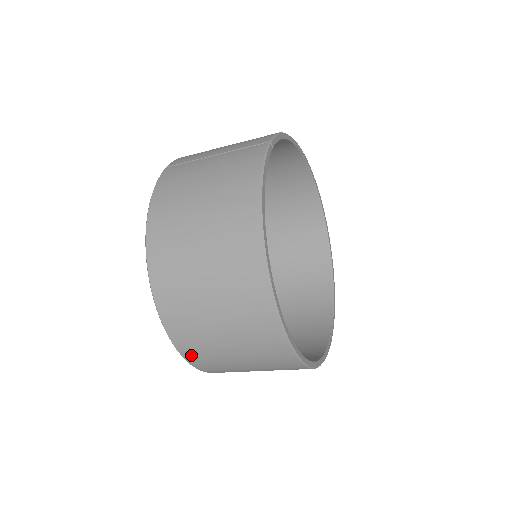
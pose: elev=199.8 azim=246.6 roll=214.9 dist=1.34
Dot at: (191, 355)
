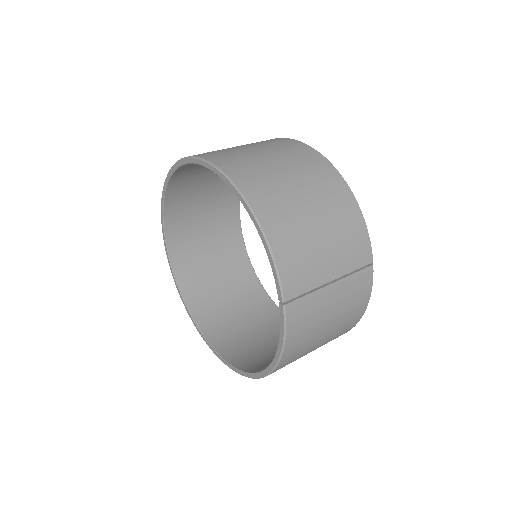
Dot at: occluded
